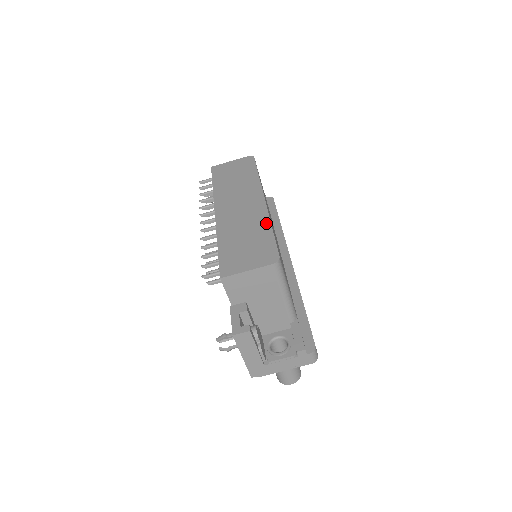
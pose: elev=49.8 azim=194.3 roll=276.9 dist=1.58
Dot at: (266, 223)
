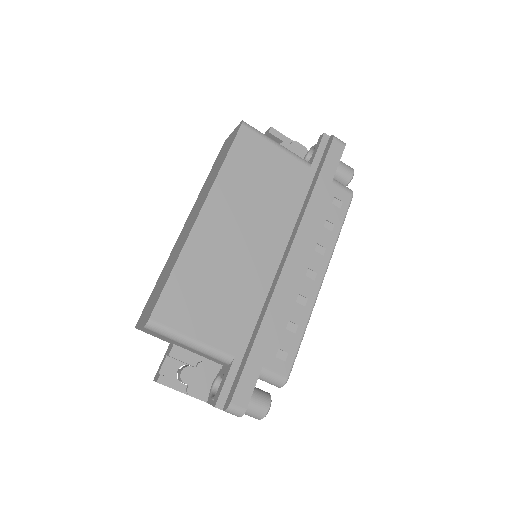
Dot at: (176, 259)
